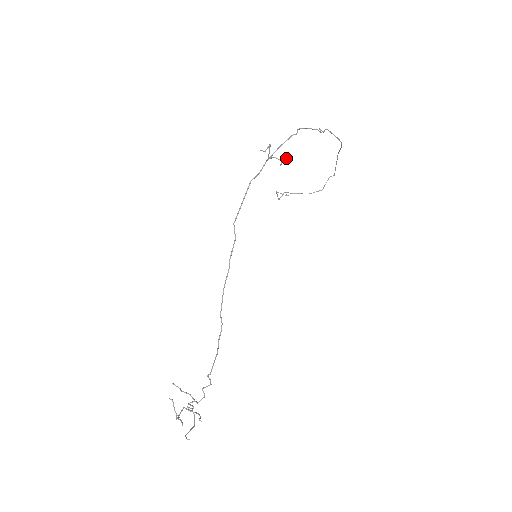
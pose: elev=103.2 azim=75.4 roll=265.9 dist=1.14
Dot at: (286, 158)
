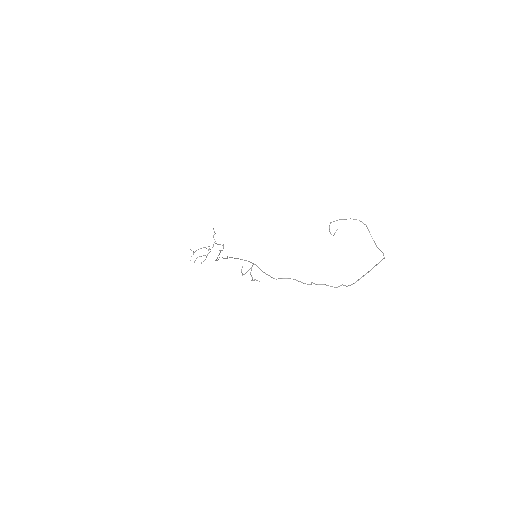
Dot at: occluded
